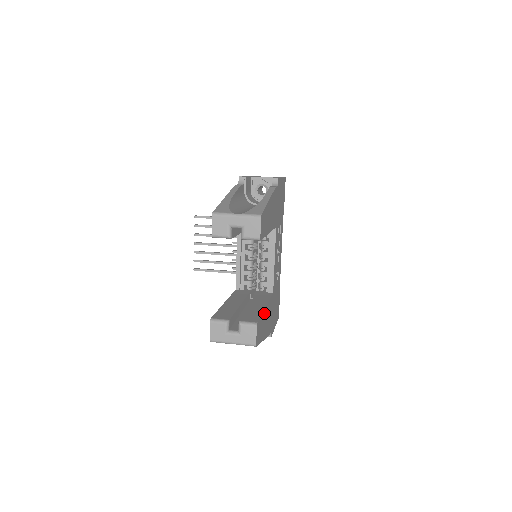
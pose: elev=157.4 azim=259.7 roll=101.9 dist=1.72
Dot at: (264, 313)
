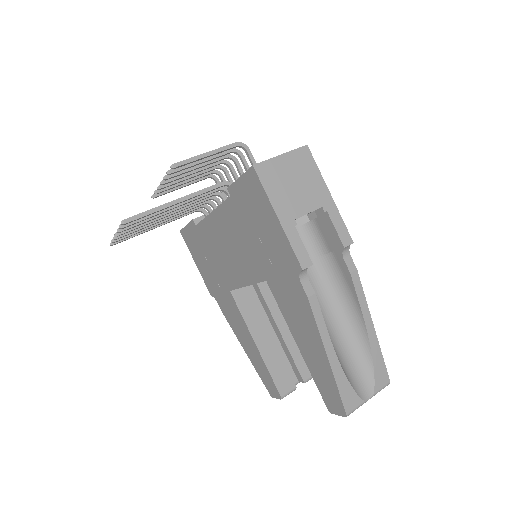
Dot at: occluded
